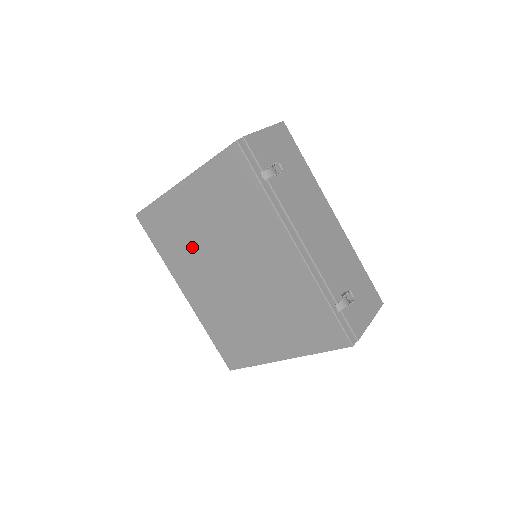
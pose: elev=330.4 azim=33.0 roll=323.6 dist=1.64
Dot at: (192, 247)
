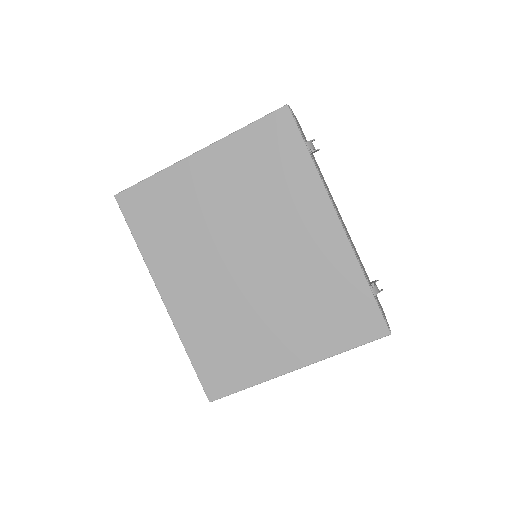
Dot at: (194, 232)
